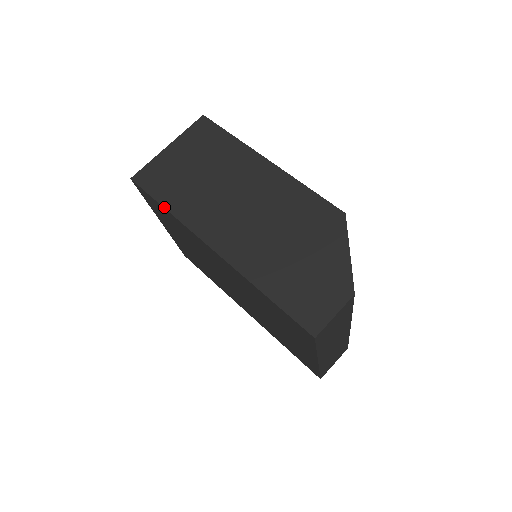
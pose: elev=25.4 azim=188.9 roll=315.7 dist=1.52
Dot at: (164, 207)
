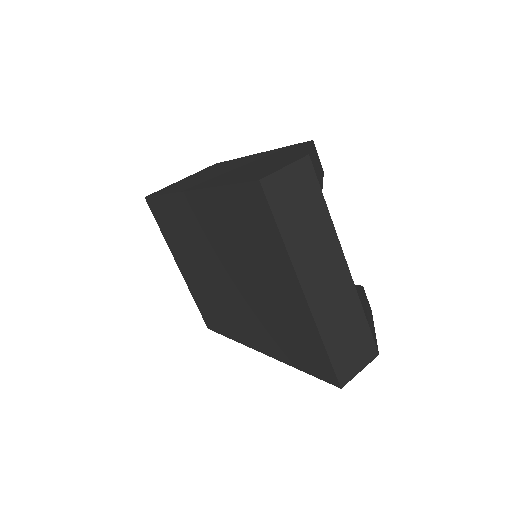
Dot at: (161, 194)
